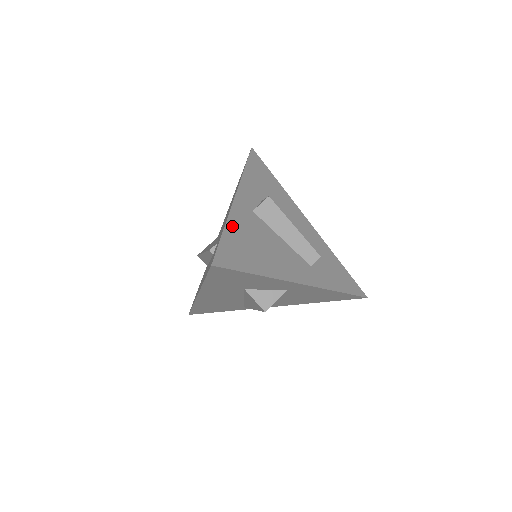
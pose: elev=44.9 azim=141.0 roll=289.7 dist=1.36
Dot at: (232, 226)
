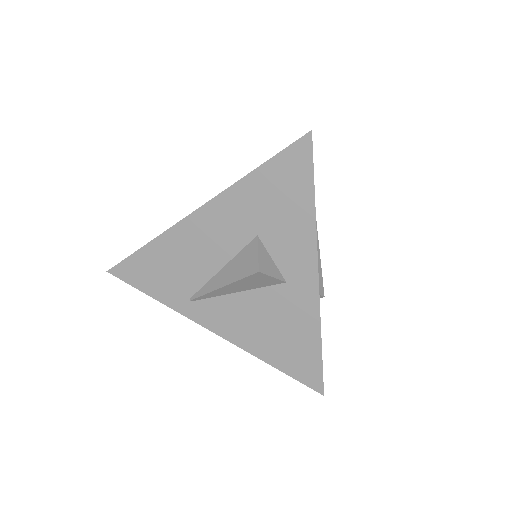
Dot at: occluded
